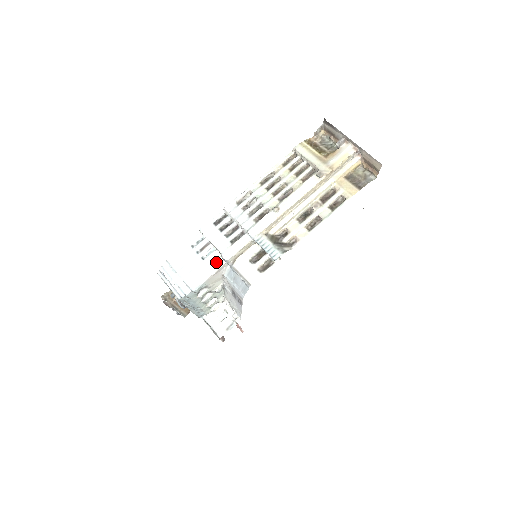
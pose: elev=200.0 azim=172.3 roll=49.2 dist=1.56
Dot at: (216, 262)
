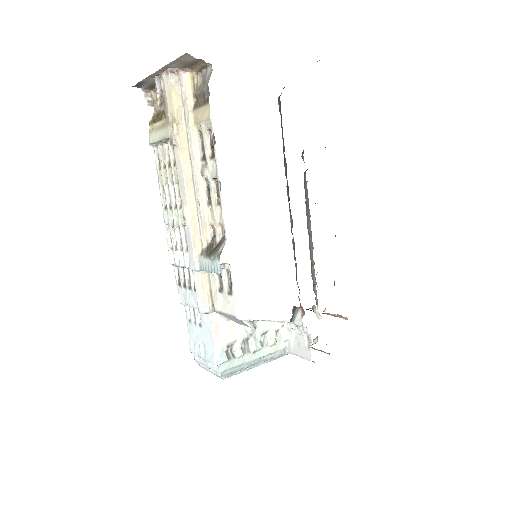
Dot at: (207, 320)
